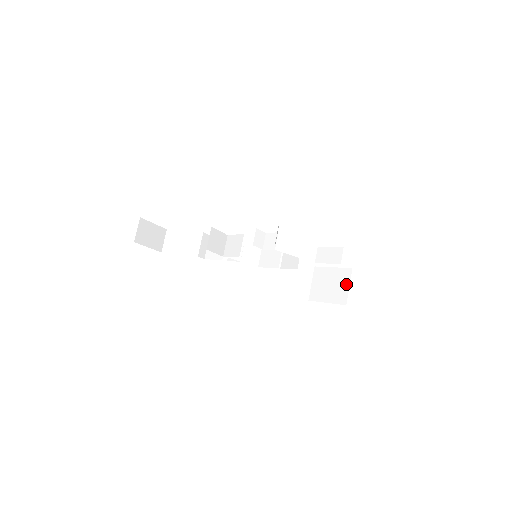
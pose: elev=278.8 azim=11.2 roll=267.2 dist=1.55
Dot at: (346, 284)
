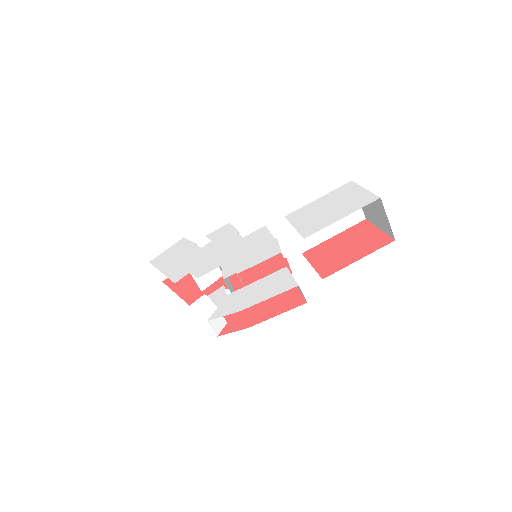
Dot at: (384, 216)
